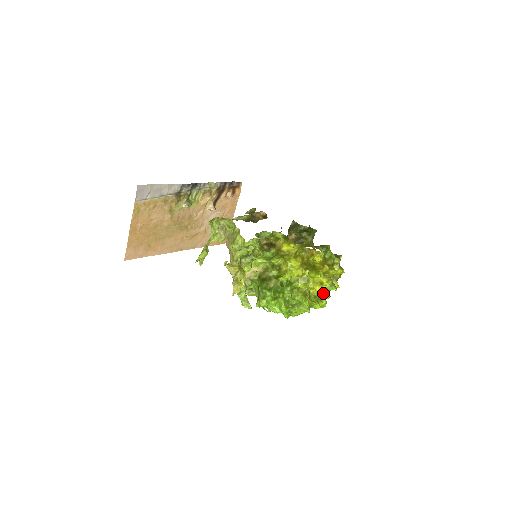
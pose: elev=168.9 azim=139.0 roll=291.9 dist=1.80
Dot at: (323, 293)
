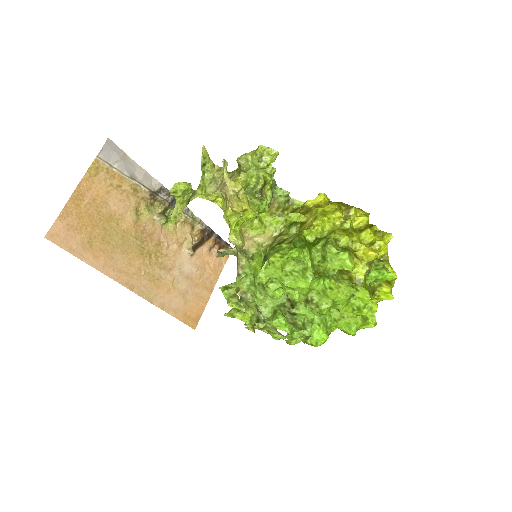
Dot at: occluded
